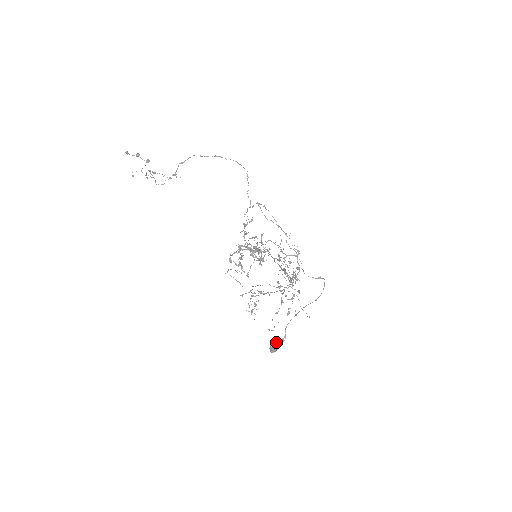
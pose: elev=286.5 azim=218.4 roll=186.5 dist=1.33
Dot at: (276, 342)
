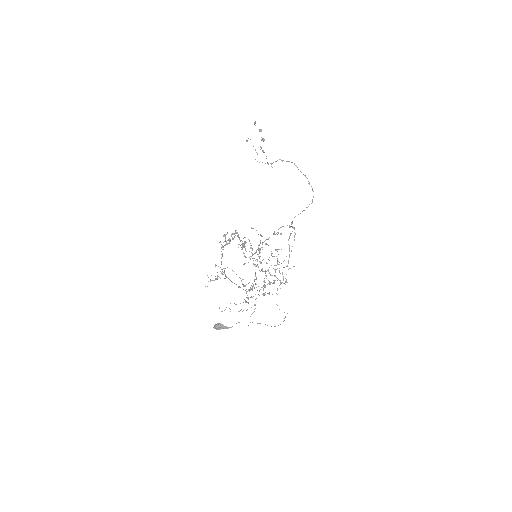
Dot at: occluded
